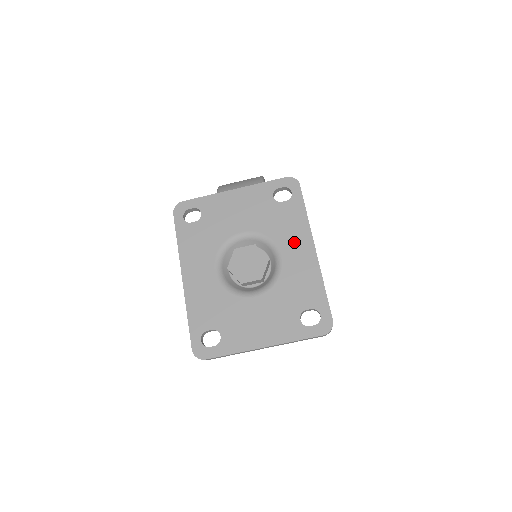
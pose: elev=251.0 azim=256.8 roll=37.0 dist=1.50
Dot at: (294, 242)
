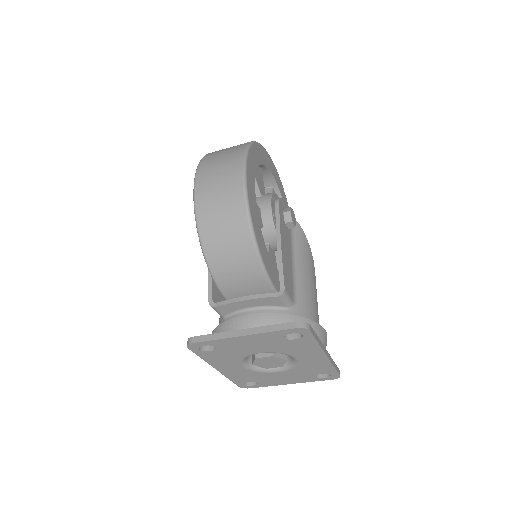
Dot at: (308, 355)
